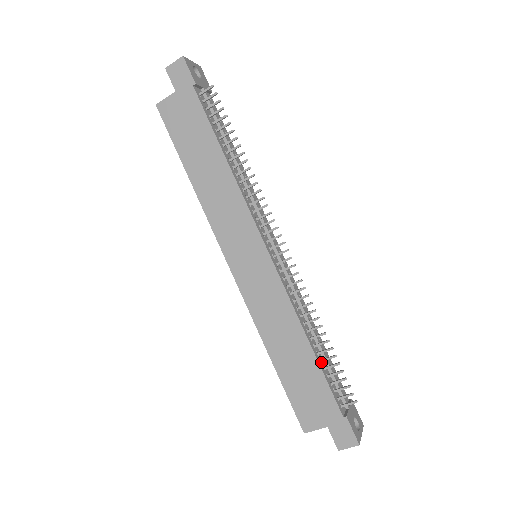
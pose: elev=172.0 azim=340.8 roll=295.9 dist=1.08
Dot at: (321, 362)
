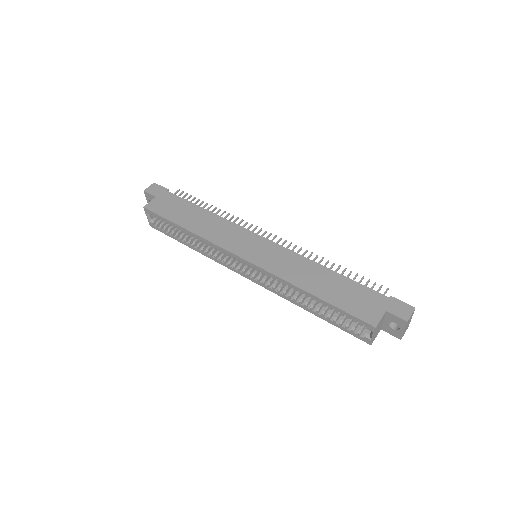
Dot at: occluded
